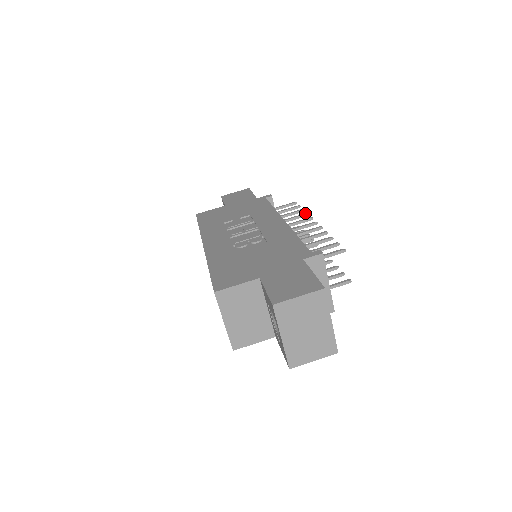
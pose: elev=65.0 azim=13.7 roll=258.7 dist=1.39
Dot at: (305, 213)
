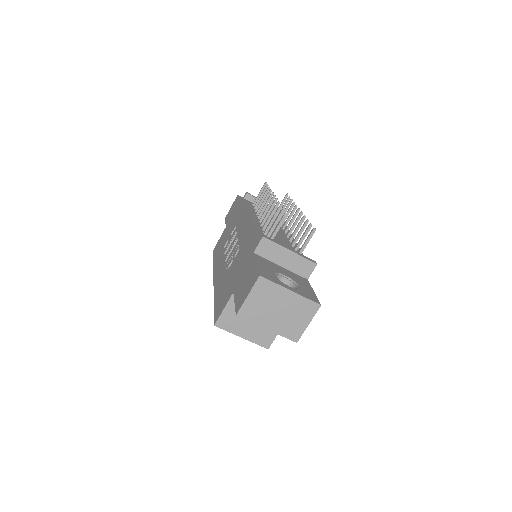
Dot at: occluded
